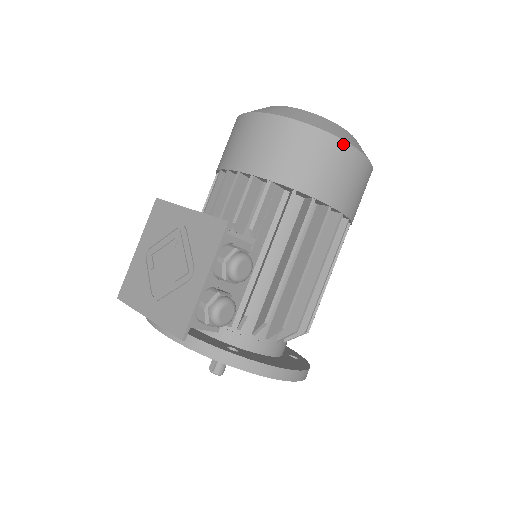
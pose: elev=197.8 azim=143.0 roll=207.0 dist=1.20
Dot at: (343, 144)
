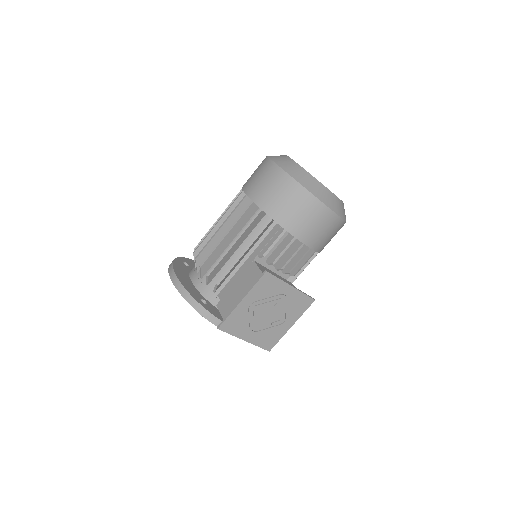
Dot at: occluded
